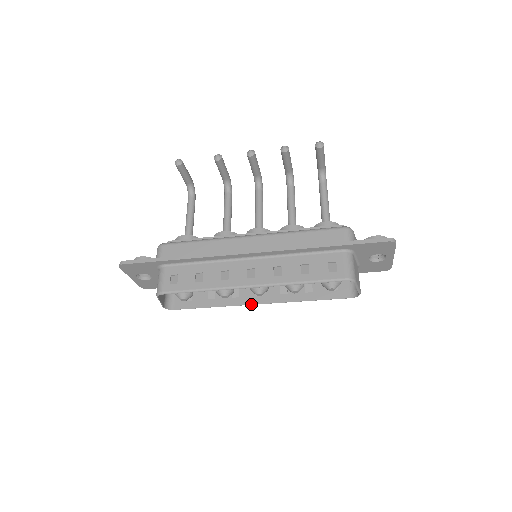
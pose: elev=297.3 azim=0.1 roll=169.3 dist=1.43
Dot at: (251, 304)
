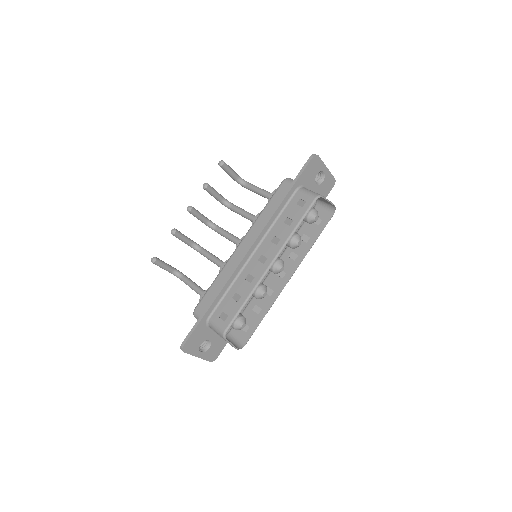
Dot at: (285, 285)
